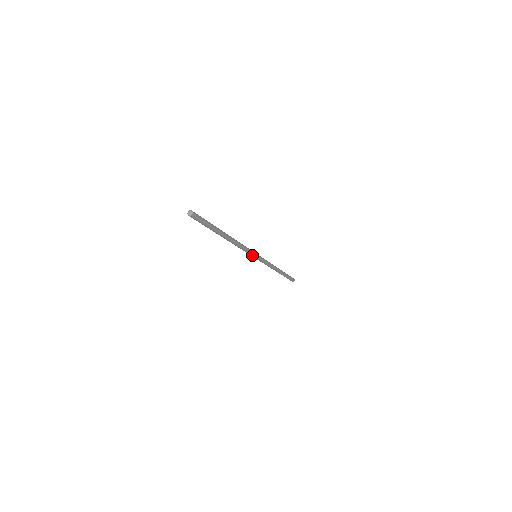
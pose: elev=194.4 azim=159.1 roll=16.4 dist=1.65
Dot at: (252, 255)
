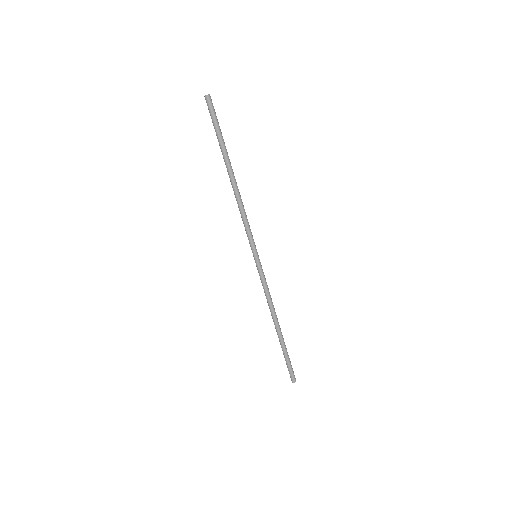
Dot at: (253, 244)
